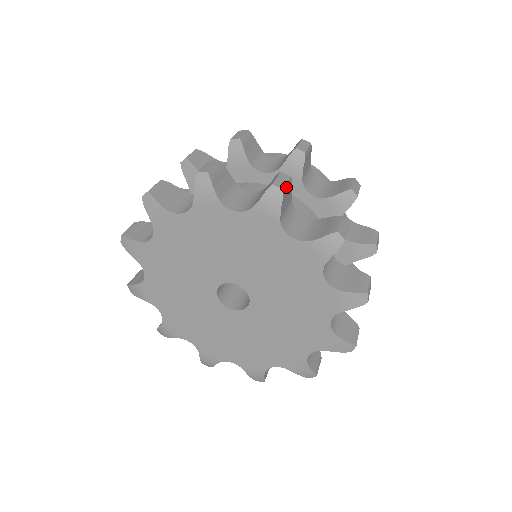
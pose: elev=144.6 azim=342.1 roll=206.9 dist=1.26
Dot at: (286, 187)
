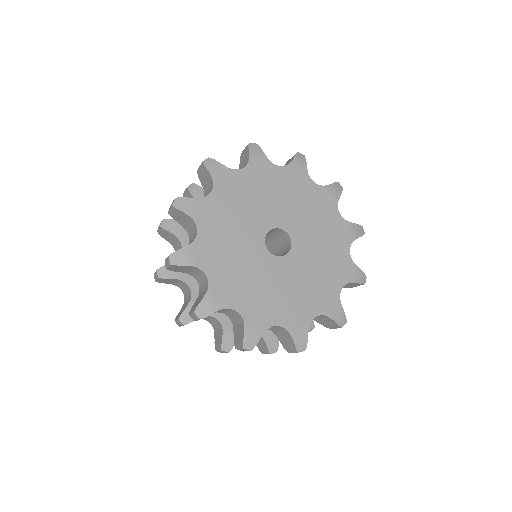
Dot at: occluded
